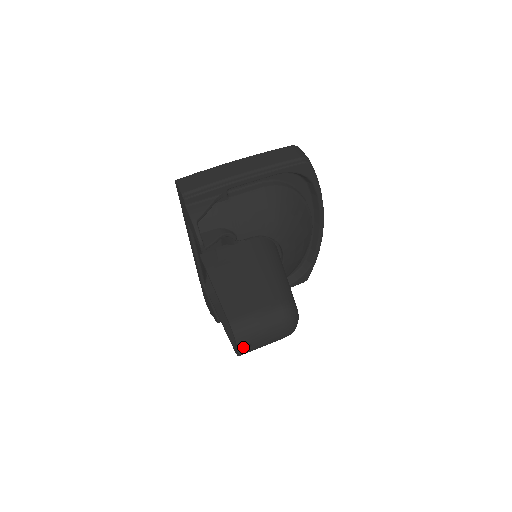
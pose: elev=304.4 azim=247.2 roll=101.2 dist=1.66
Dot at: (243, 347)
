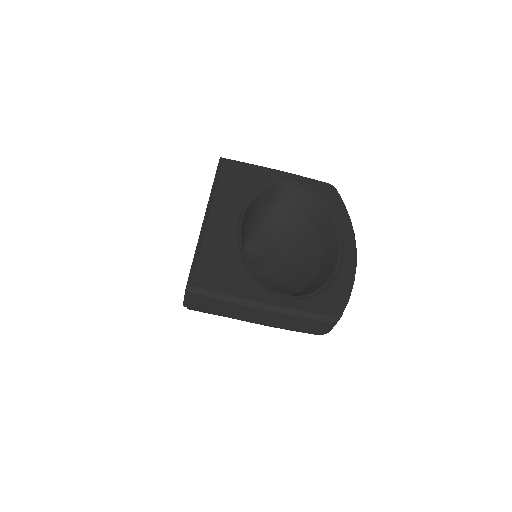
Dot at: occluded
